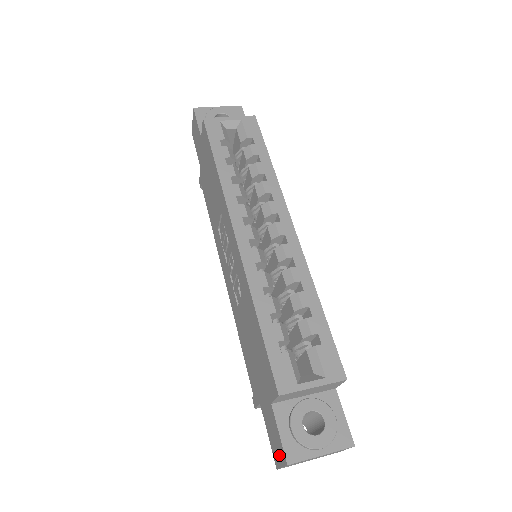
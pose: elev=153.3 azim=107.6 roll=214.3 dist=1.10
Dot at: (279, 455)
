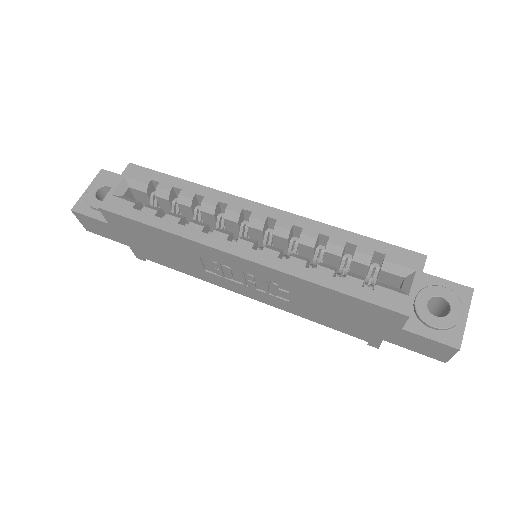
Dot at: (442, 352)
